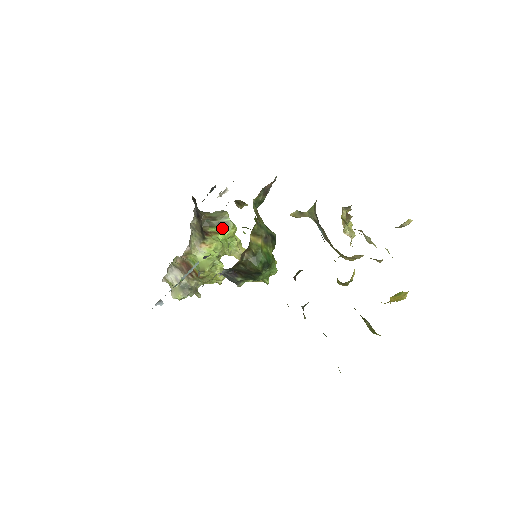
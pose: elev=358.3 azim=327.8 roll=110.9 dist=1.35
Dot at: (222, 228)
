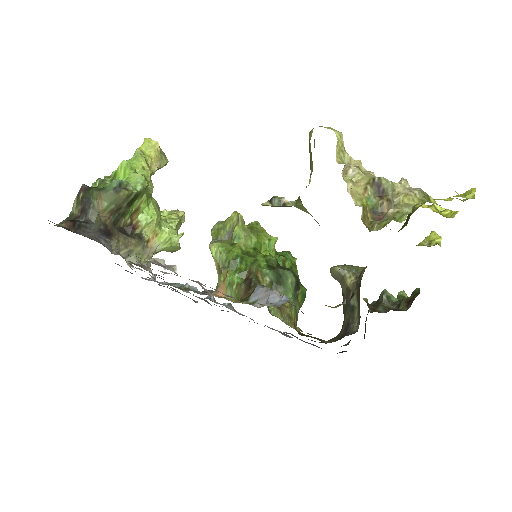
Dot at: (136, 202)
